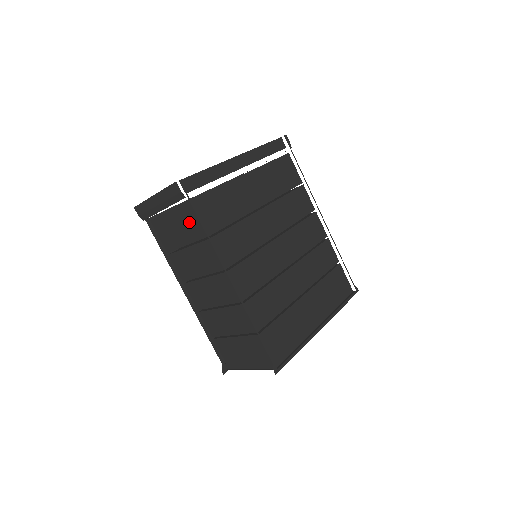
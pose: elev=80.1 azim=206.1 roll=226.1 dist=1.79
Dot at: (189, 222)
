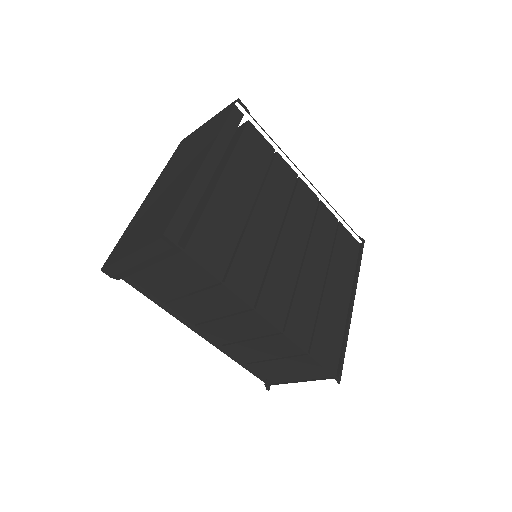
Dot at: (189, 272)
